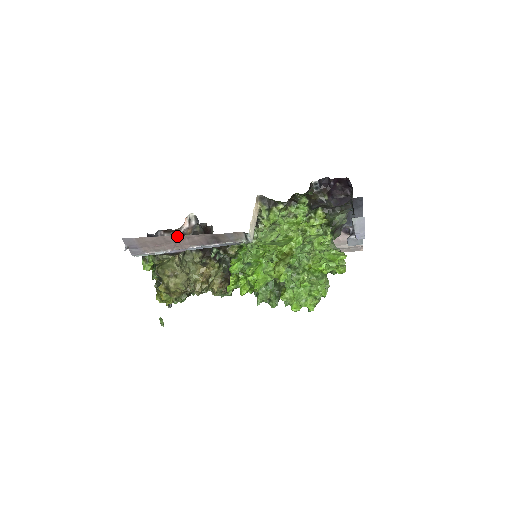
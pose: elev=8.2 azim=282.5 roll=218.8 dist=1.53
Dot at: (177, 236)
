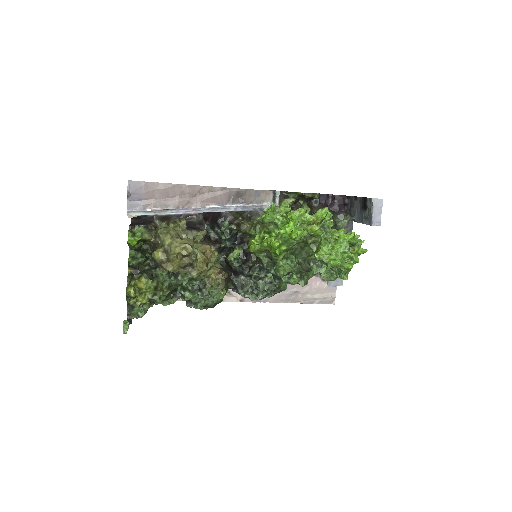
Dot at: (197, 187)
